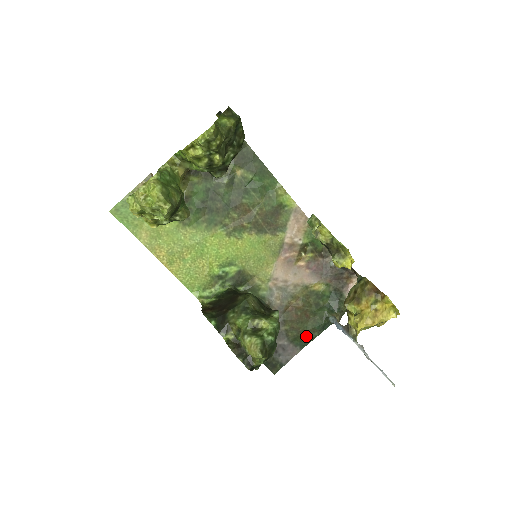
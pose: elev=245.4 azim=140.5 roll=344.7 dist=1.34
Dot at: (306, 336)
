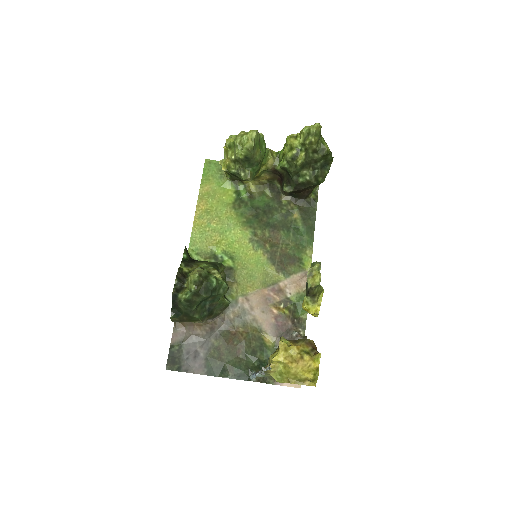
Dot at: (221, 367)
